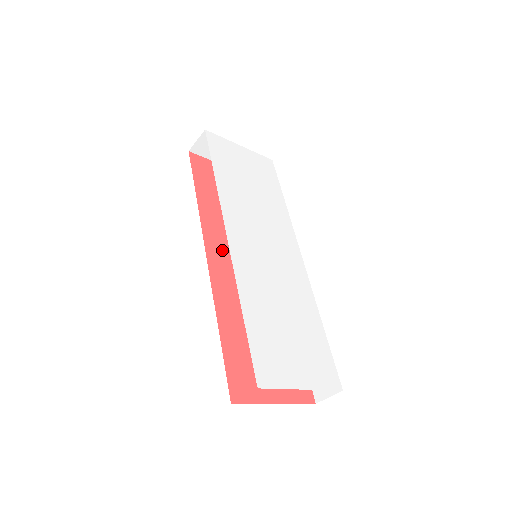
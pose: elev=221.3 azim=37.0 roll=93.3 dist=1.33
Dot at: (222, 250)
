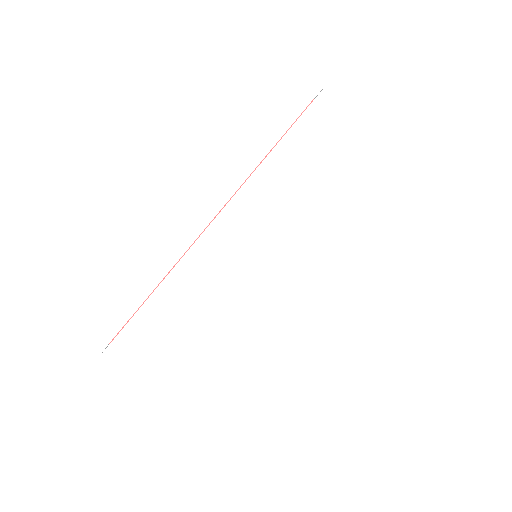
Dot at: occluded
